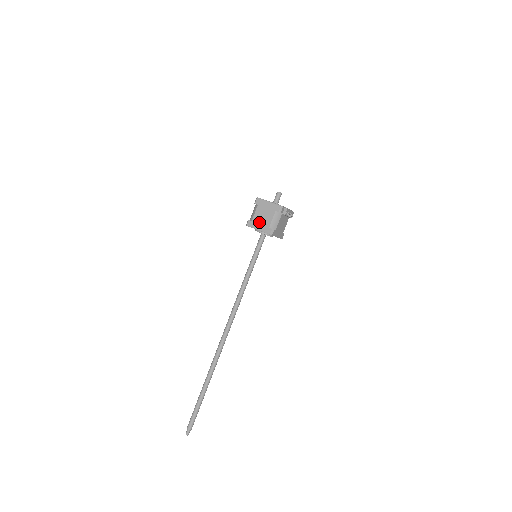
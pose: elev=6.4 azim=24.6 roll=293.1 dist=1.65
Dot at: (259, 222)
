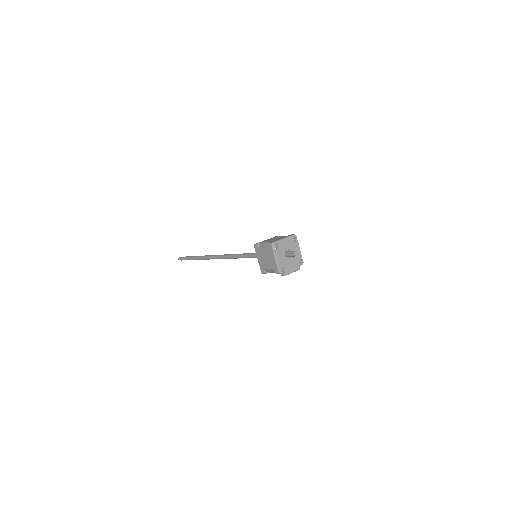
Dot at: (261, 257)
